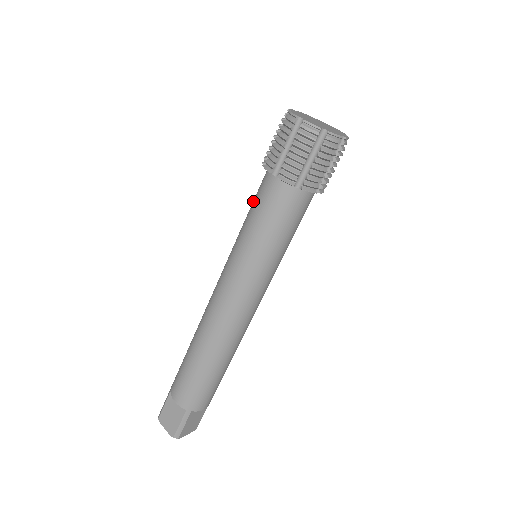
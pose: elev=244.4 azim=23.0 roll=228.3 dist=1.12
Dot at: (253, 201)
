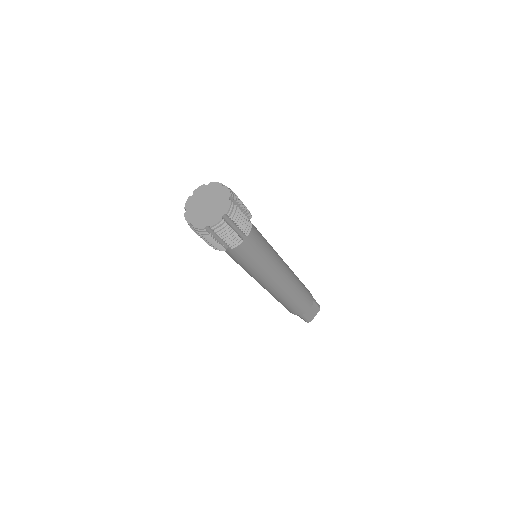
Dot at: occluded
